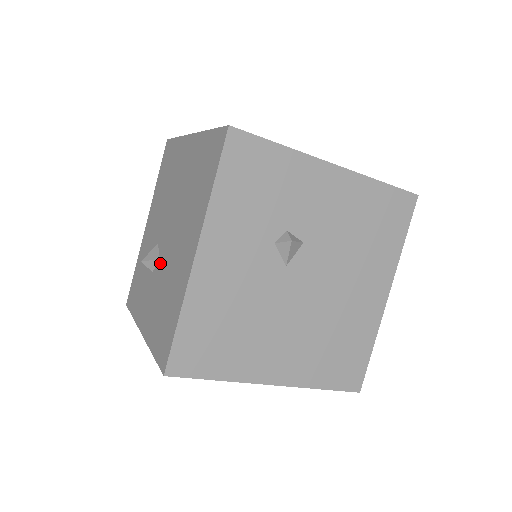
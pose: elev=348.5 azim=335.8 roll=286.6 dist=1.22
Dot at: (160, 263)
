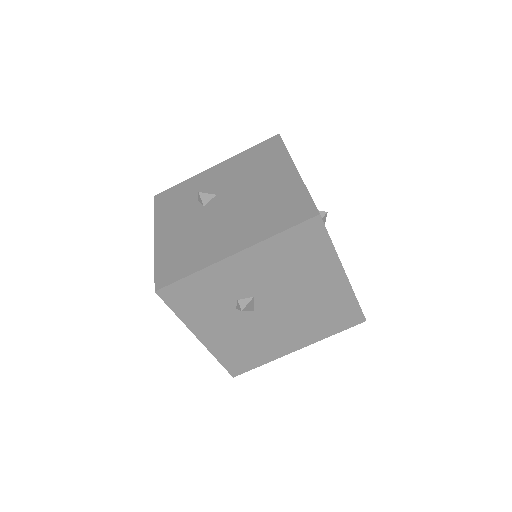
Dot at: occluded
